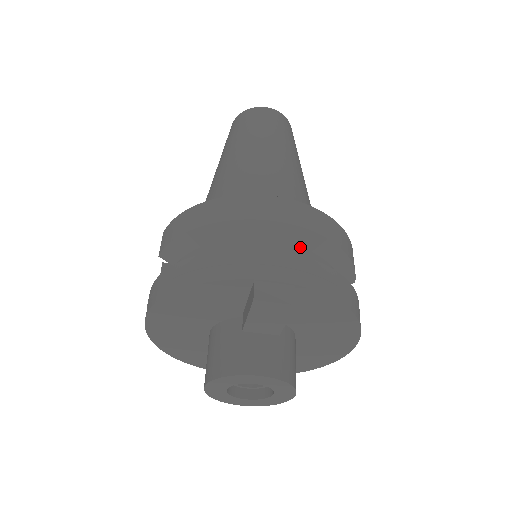
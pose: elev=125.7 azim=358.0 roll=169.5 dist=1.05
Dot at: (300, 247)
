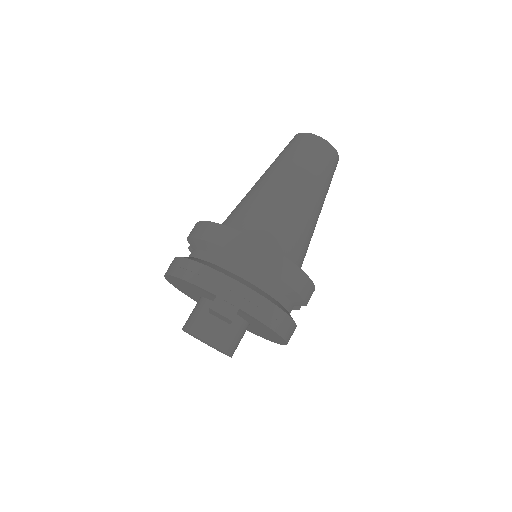
Dot at: (264, 280)
